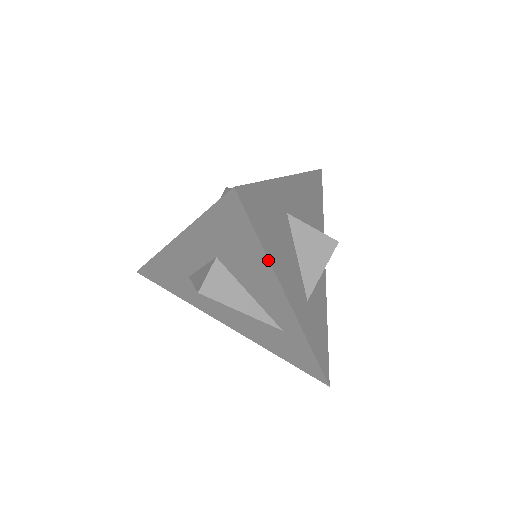
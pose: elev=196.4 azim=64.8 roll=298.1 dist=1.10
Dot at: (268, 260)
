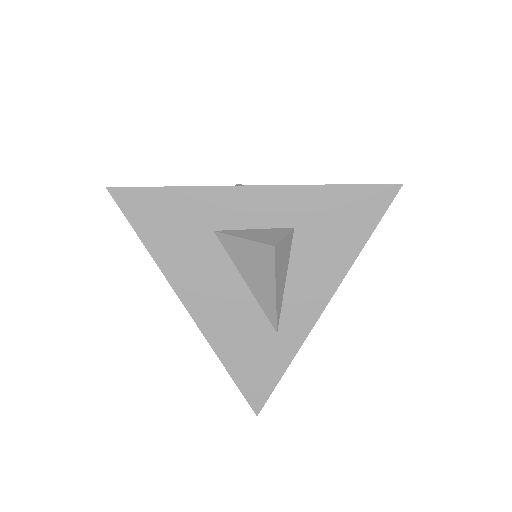
Dot at: (358, 255)
